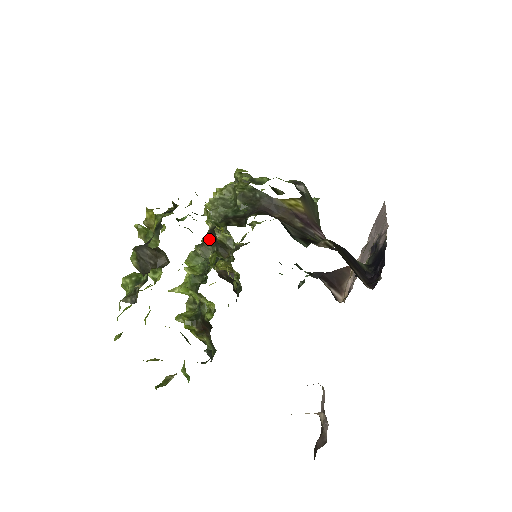
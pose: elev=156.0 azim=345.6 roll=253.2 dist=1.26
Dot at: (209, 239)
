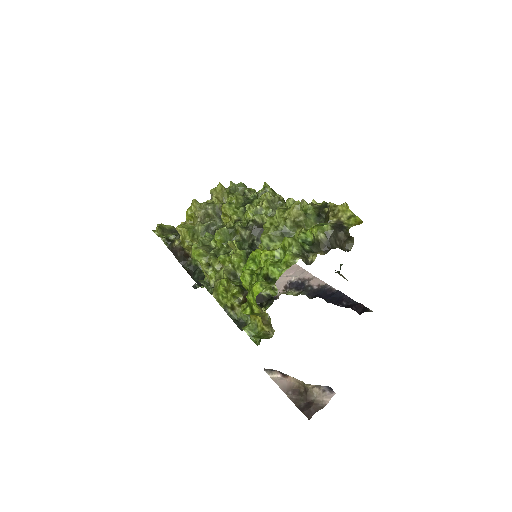
Dot at: (253, 227)
